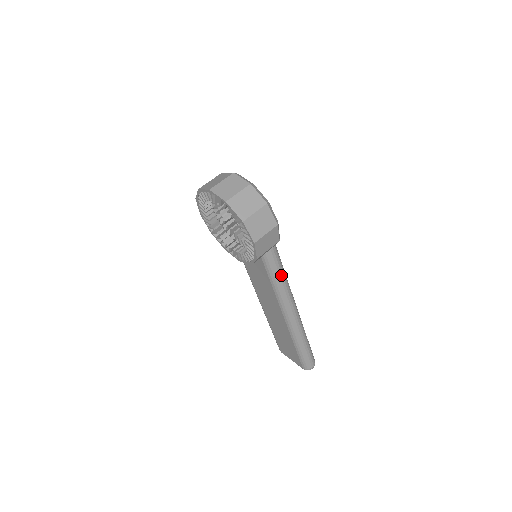
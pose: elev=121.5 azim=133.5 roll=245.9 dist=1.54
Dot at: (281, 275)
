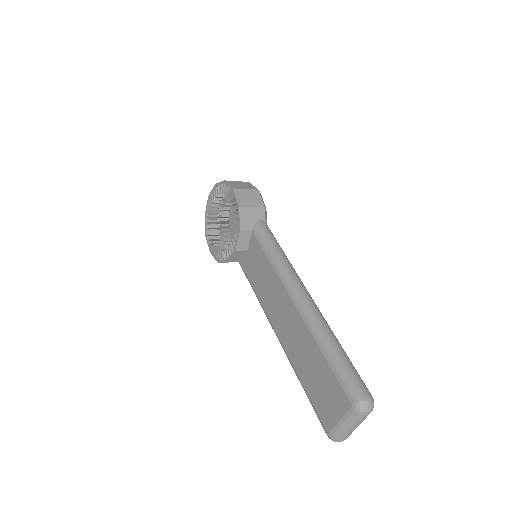
Dot at: (276, 245)
